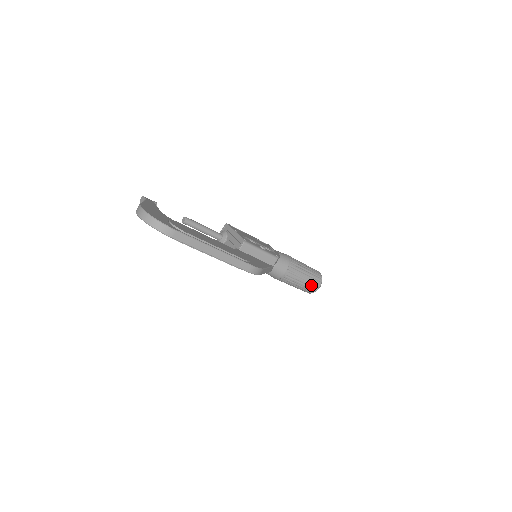
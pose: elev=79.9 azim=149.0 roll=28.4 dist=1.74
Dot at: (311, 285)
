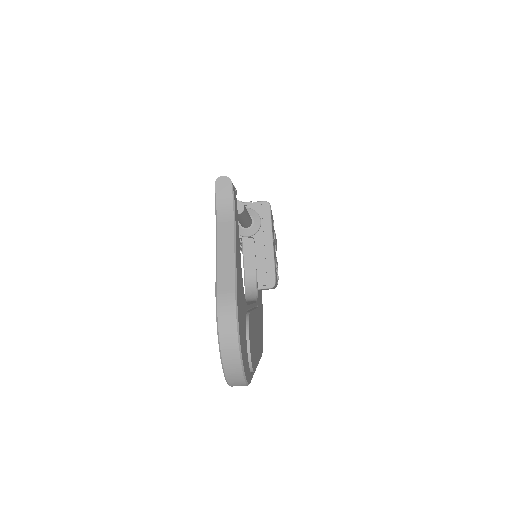
Dot at: occluded
